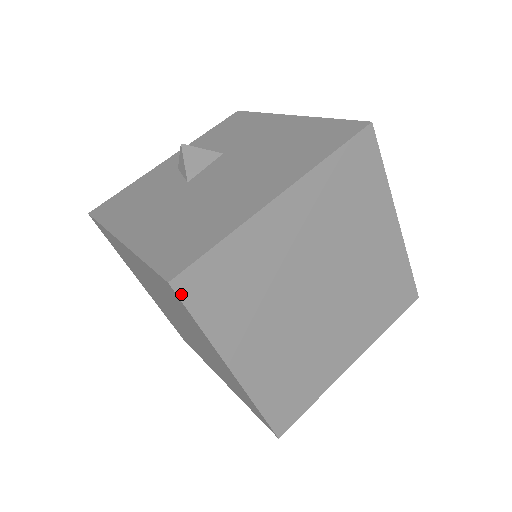
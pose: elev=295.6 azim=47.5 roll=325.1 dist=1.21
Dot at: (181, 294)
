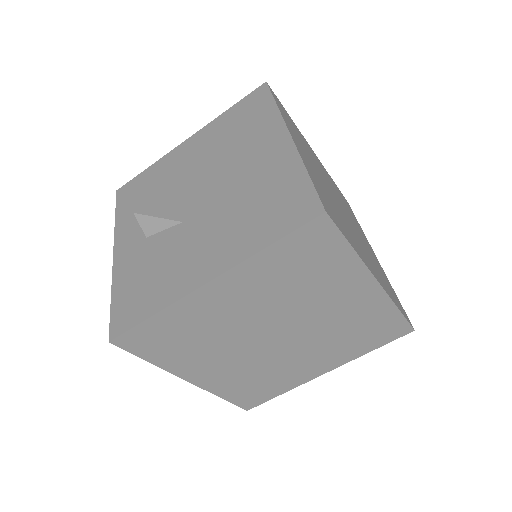
Dot at: (333, 221)
